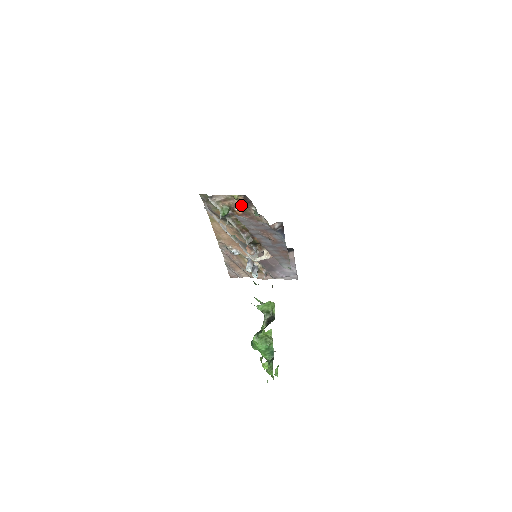
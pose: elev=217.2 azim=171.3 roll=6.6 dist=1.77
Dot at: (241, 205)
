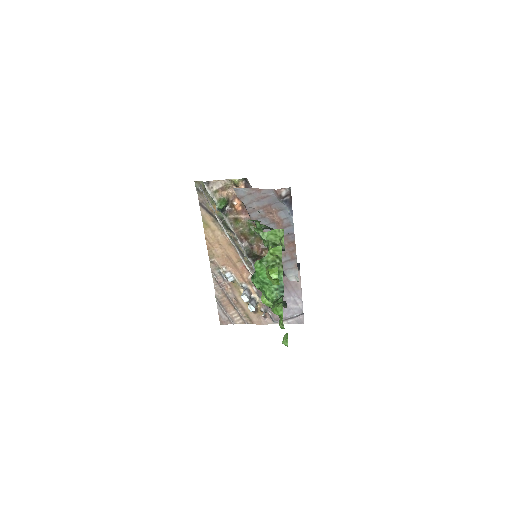
Dot at: occluded
